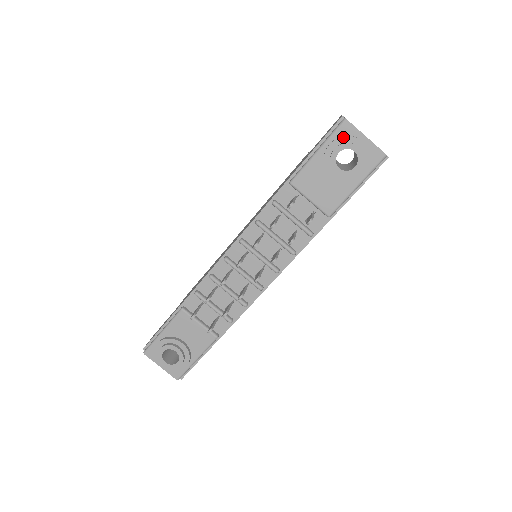
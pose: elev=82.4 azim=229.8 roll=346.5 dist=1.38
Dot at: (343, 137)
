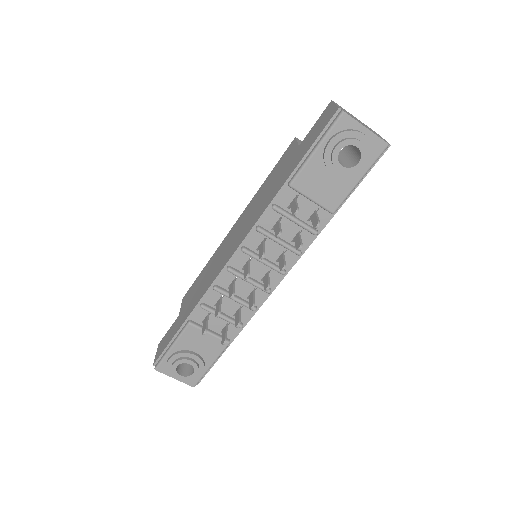
Dot at: (343, 132)
